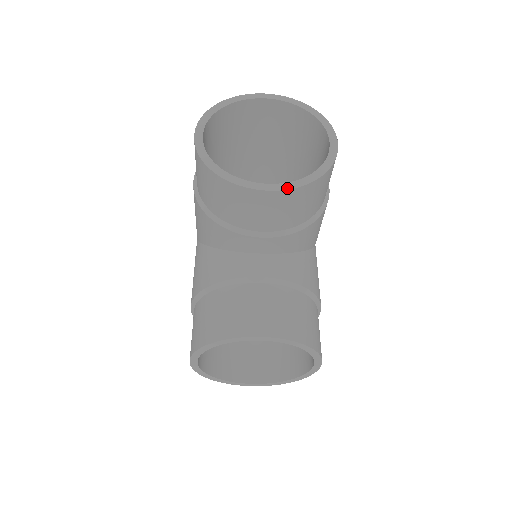
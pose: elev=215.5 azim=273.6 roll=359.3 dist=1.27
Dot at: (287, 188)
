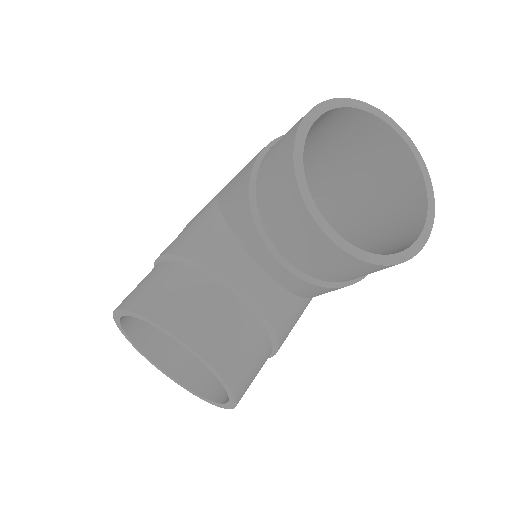
Dot at: (348, 251)
